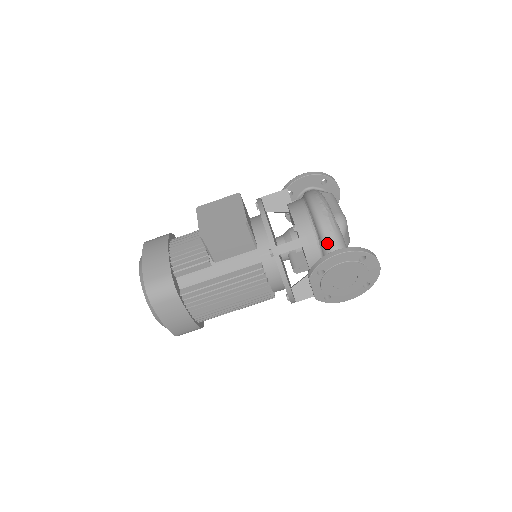
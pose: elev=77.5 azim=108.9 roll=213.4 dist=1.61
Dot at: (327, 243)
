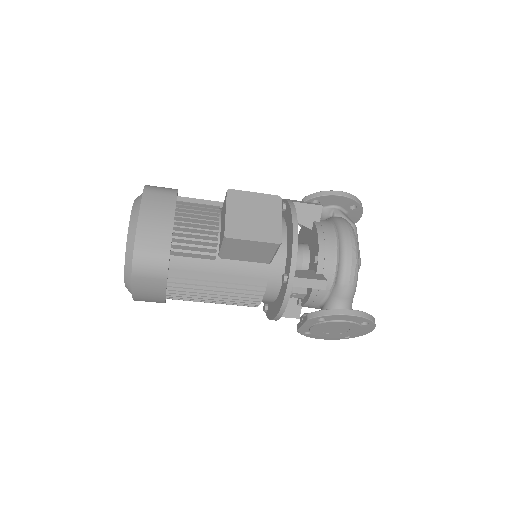
Dot at: (341, 292)
